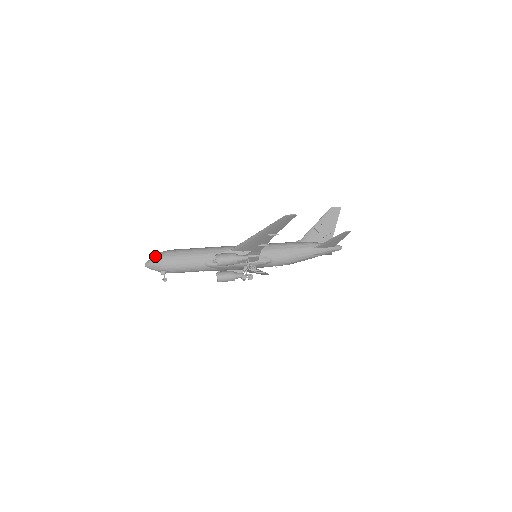
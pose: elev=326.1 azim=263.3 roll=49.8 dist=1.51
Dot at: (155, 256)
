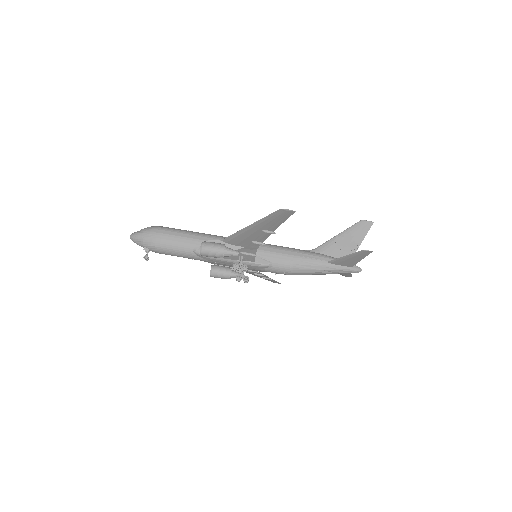
Dot at: (142, 229)
